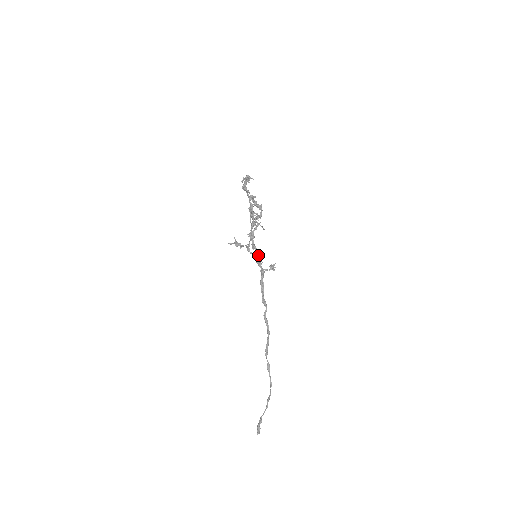
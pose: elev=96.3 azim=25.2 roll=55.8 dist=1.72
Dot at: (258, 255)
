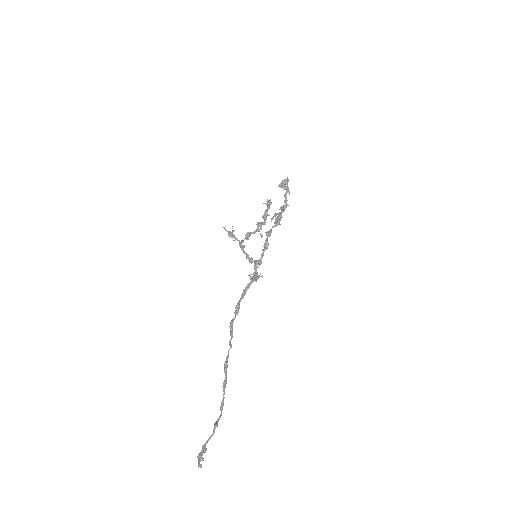
Dot at: (261, 256)
